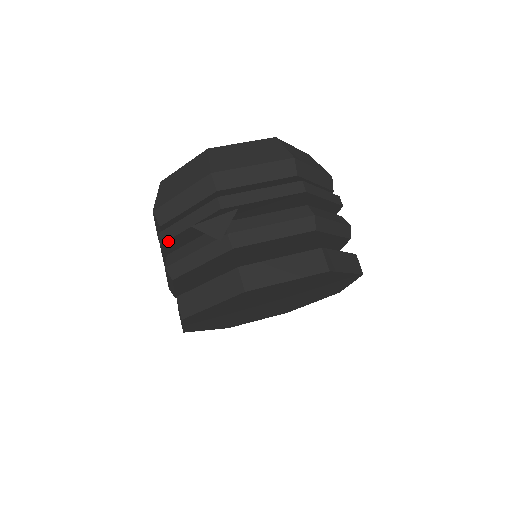
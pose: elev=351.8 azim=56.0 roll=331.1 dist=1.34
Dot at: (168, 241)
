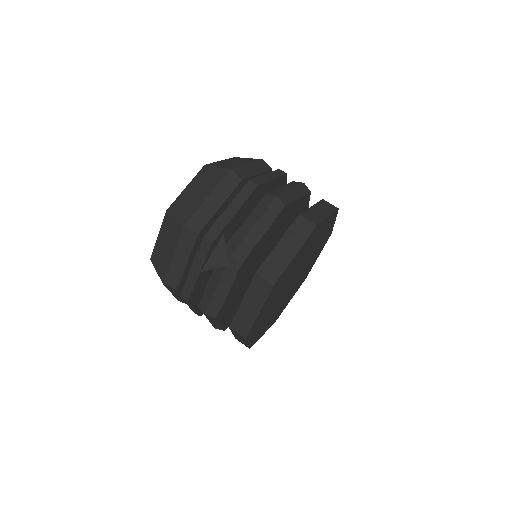
Dot at: (191, 295)
